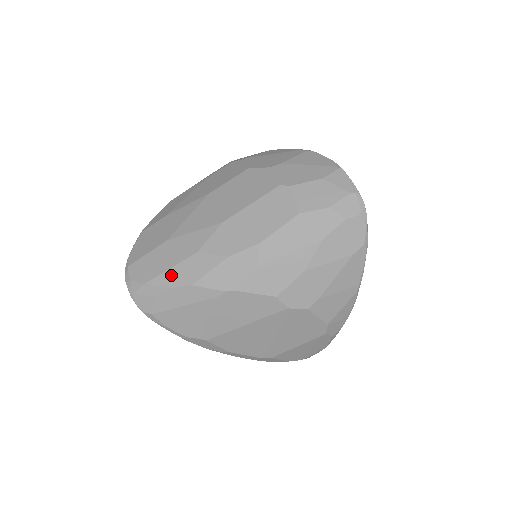
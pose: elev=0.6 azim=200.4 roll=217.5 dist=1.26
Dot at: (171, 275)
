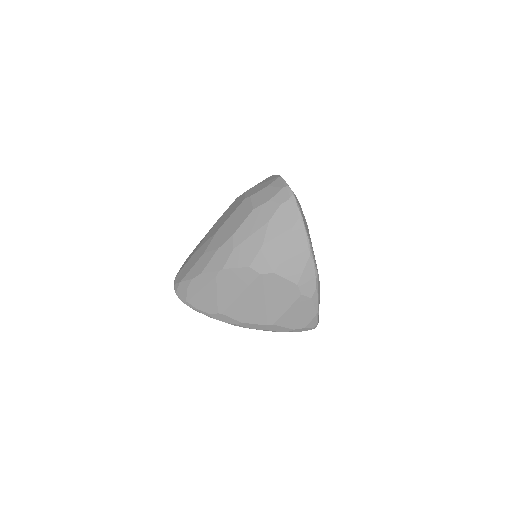
Dot at: (192, 271)
